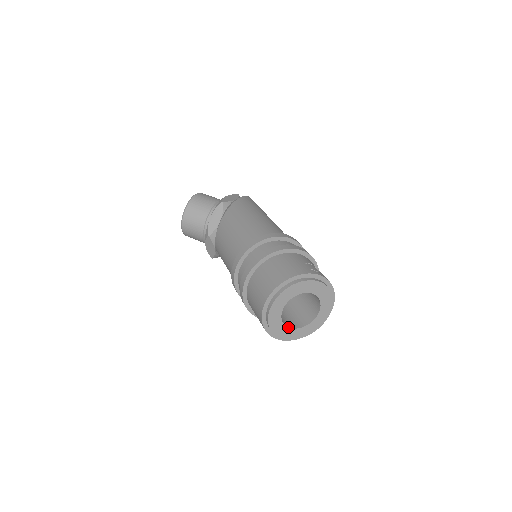
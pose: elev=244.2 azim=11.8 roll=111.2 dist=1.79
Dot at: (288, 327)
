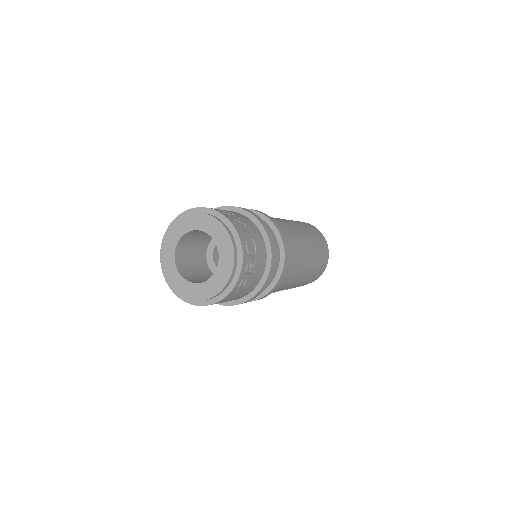
Dot at: (192, 282)
